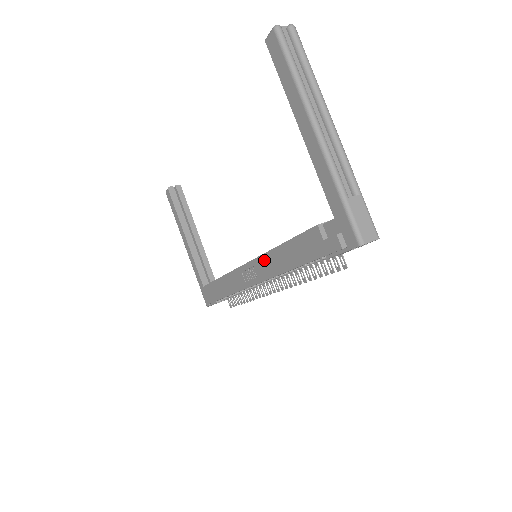
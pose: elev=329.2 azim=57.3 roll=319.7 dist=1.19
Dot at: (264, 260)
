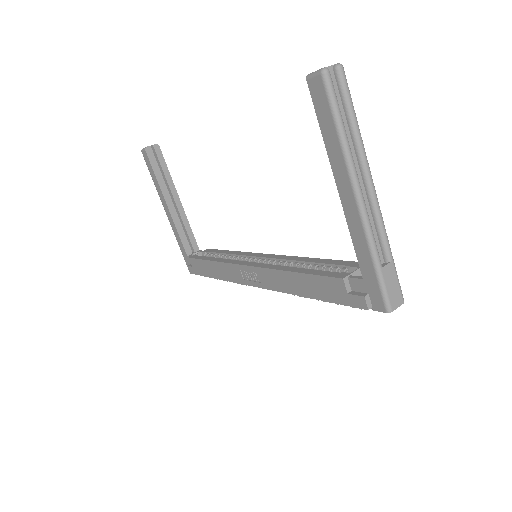
Dot at: (271, 274)
